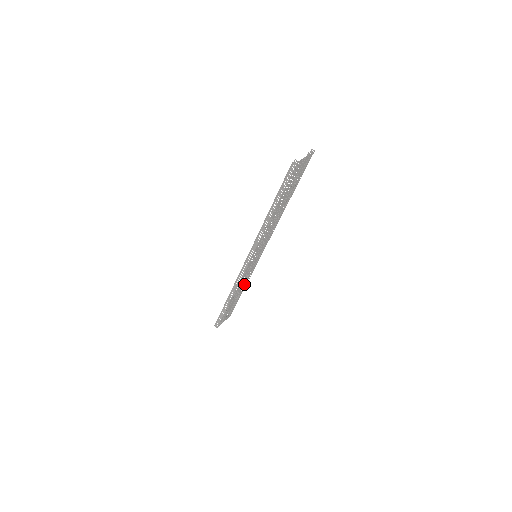
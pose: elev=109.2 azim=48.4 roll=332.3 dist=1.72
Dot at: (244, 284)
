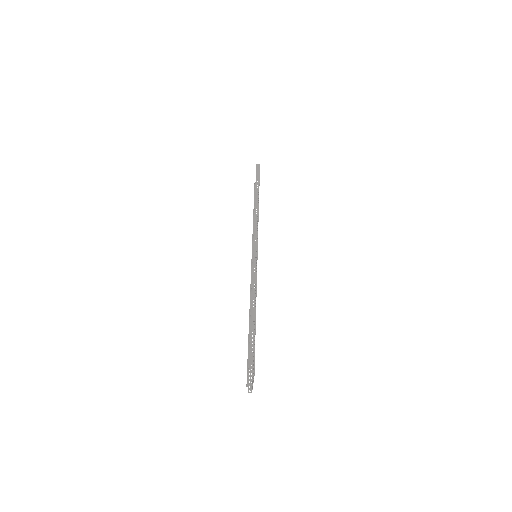
Dot at: occluded
